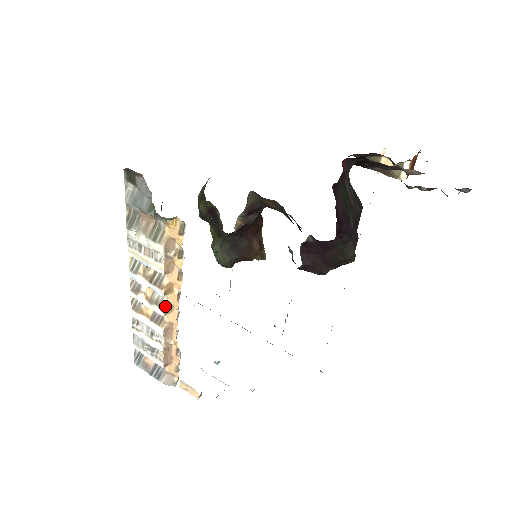
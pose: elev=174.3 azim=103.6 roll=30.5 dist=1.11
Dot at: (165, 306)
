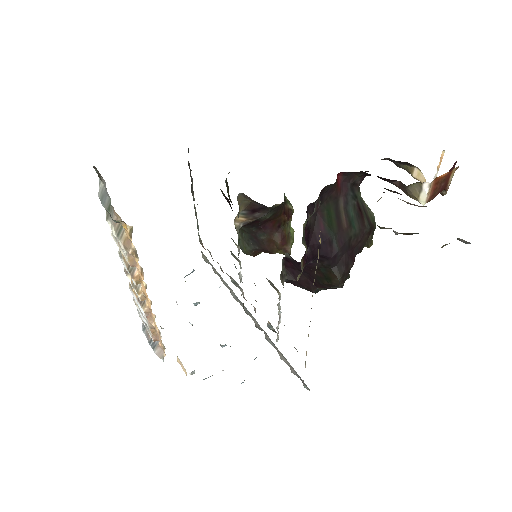
Dot at: (140, 293)
